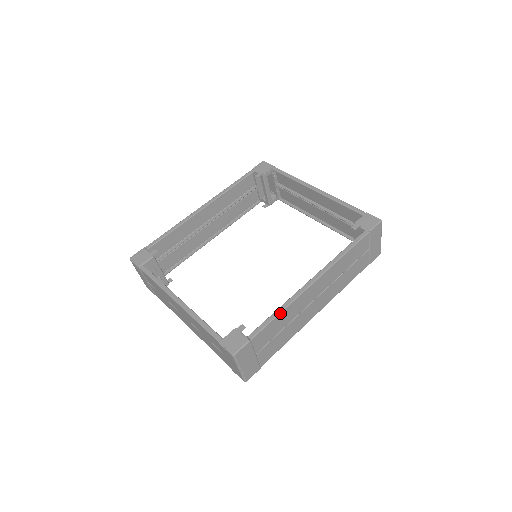
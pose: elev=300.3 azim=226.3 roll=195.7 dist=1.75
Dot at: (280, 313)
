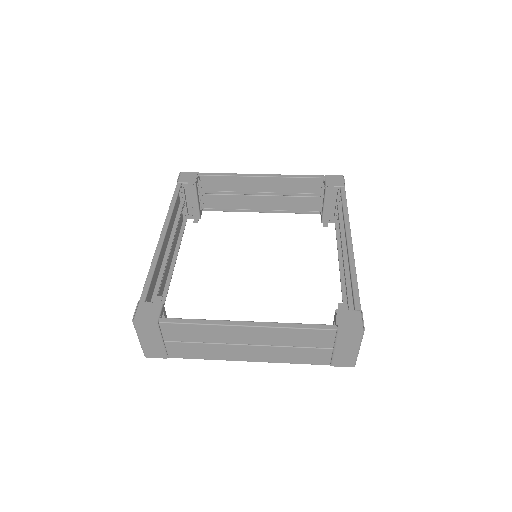
Dot at: (356, 276)
